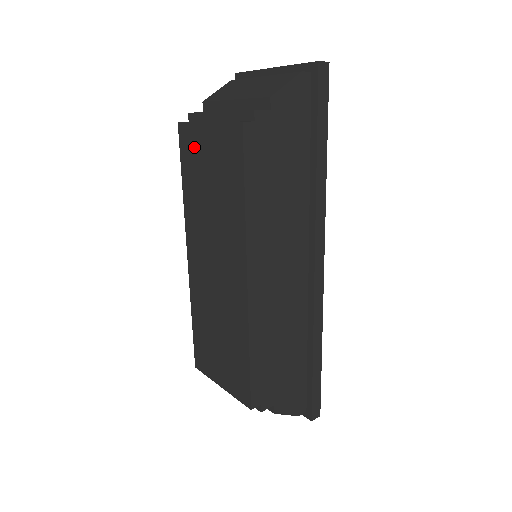
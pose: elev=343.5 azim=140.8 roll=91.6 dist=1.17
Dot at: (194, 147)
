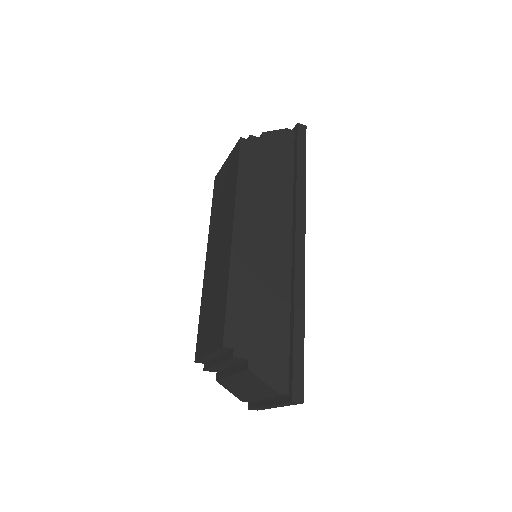
Dot at: (219, 181)
